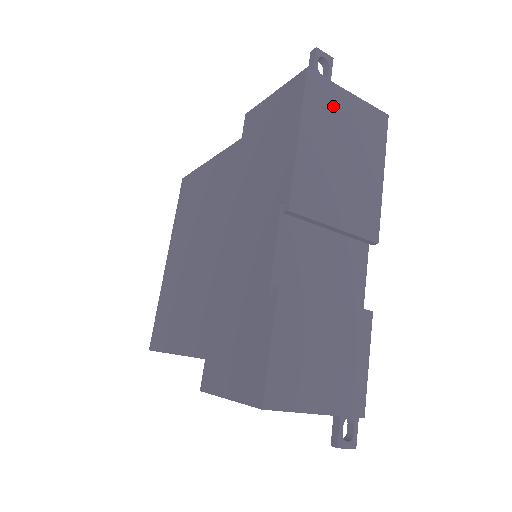
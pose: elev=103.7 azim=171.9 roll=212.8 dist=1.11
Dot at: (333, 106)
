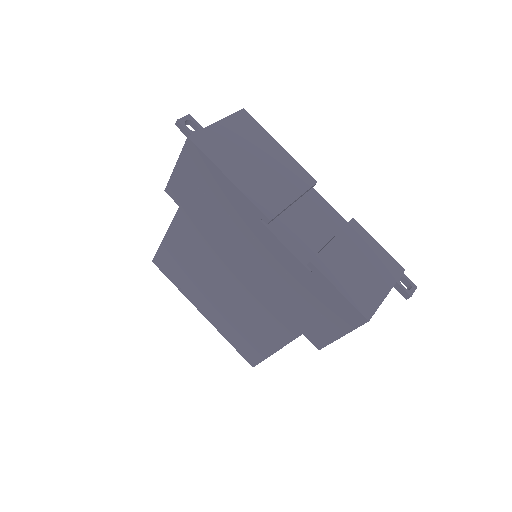
Dot at: (220, 141)
